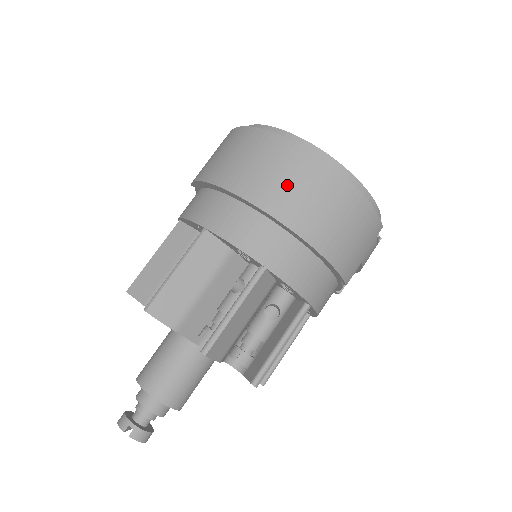
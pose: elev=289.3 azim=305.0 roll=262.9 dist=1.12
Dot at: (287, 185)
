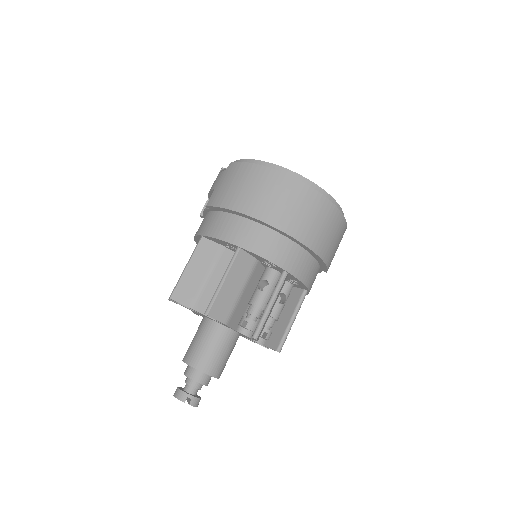
Dot at: (299, 213)
